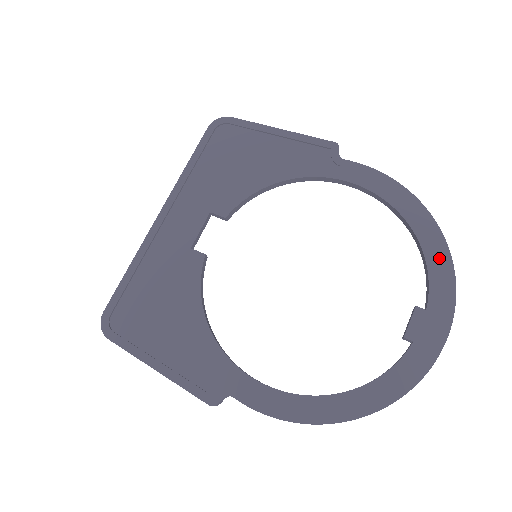
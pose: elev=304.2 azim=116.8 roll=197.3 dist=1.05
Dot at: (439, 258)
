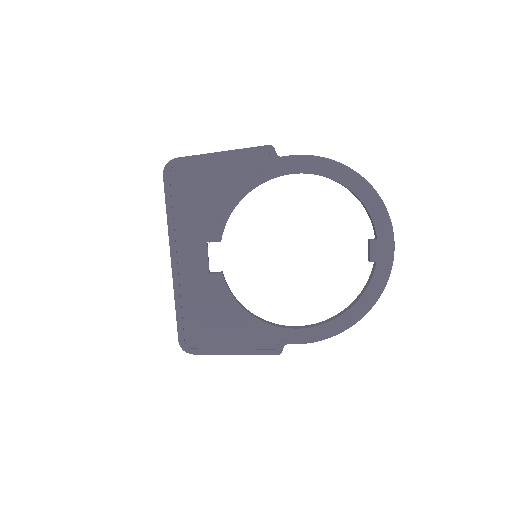
Dot at: (374, 202)
